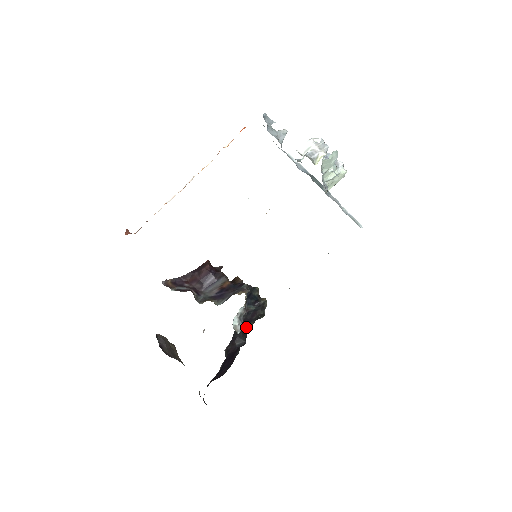
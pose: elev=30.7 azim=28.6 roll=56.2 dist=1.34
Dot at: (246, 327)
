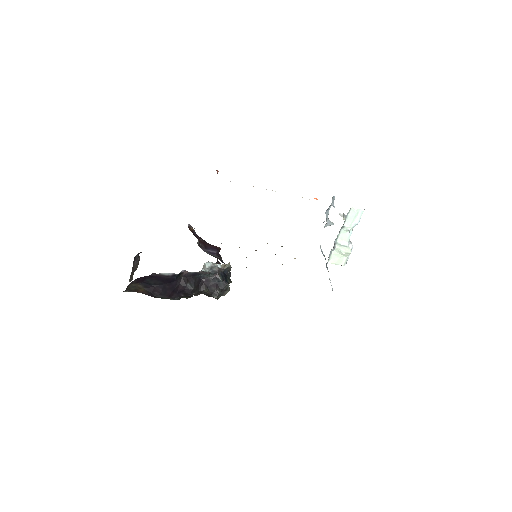
Dot at: (203, 286)
